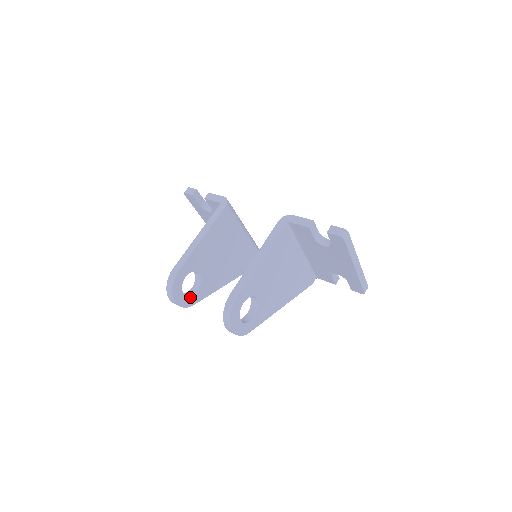
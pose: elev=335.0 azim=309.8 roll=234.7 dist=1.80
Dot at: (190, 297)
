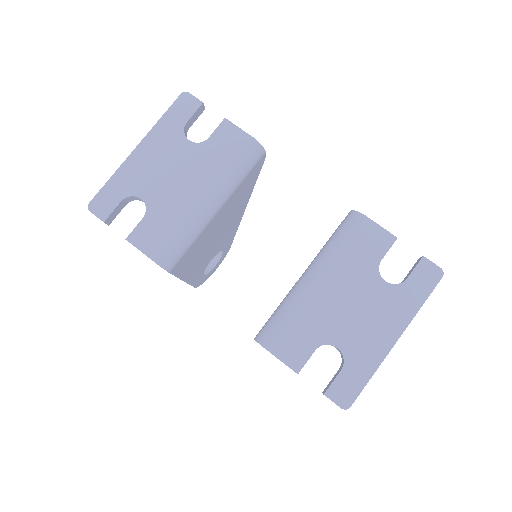
Dot at: (222, 256)
